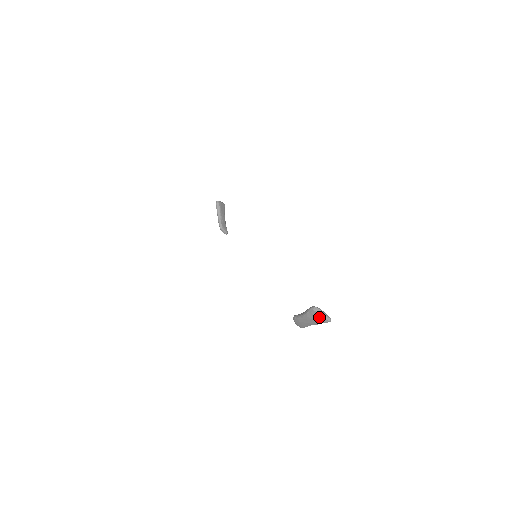
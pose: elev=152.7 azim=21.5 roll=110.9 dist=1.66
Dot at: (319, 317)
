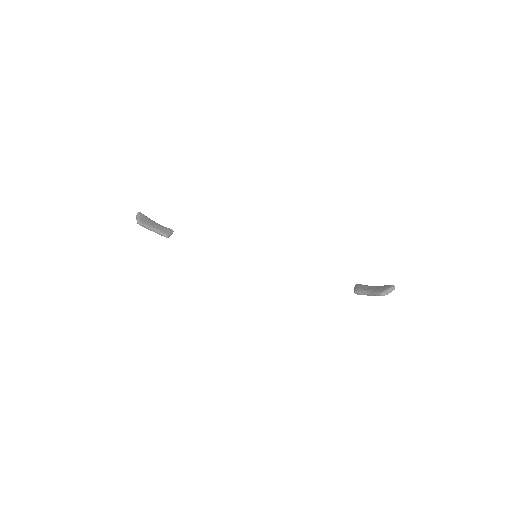
Dot at: (387, 293)
